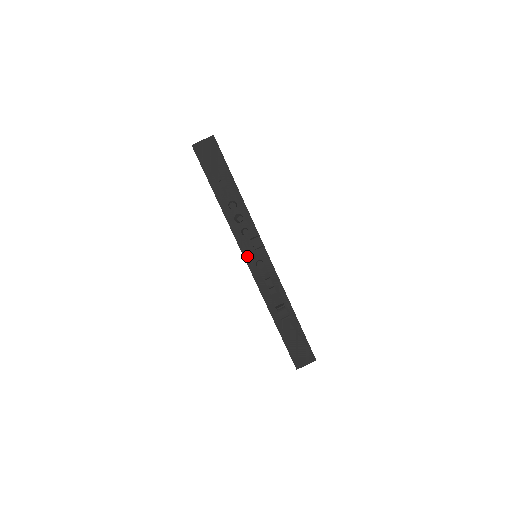
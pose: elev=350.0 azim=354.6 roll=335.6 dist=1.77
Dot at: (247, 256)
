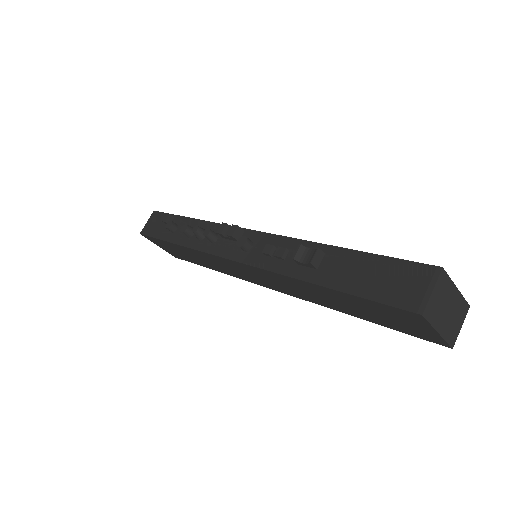
Dot at: (229, 255)
